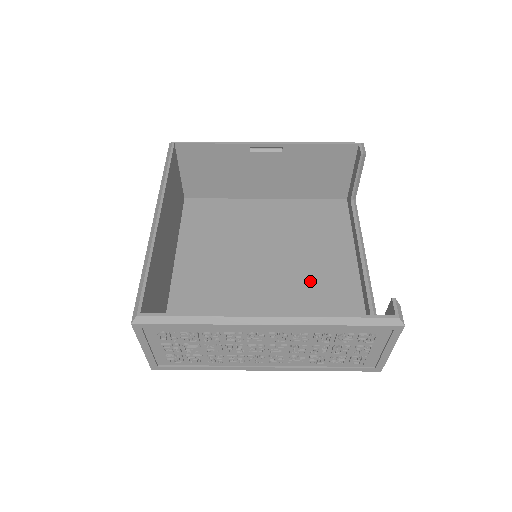
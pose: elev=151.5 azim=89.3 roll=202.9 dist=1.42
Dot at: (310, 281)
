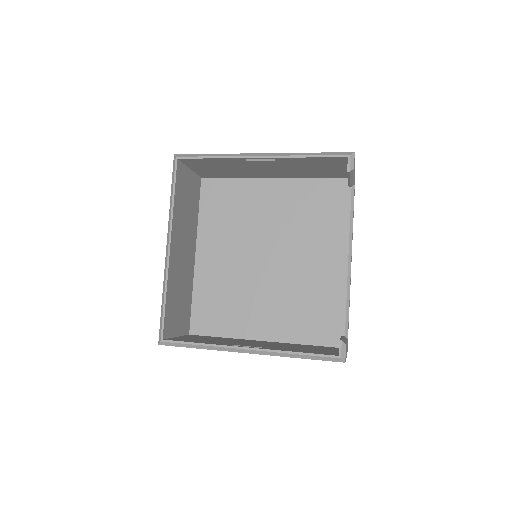
Dot at: (302, 273)
